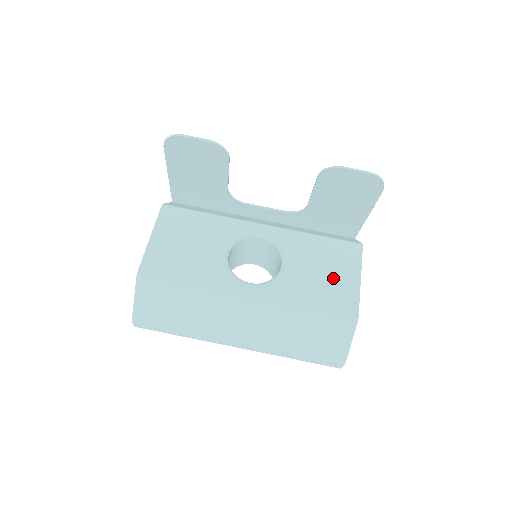
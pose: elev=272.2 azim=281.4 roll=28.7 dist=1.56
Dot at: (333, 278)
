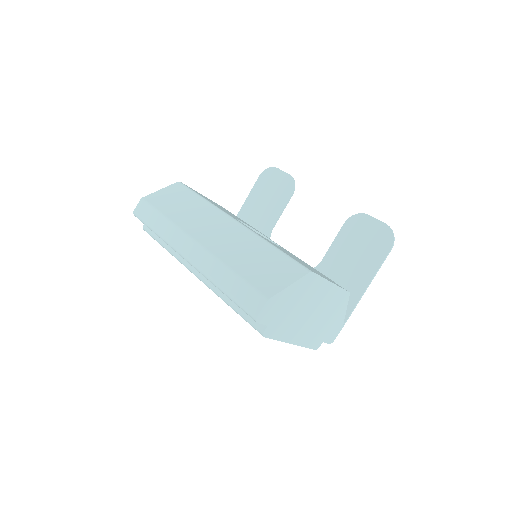
Dot at: (309, 267)
